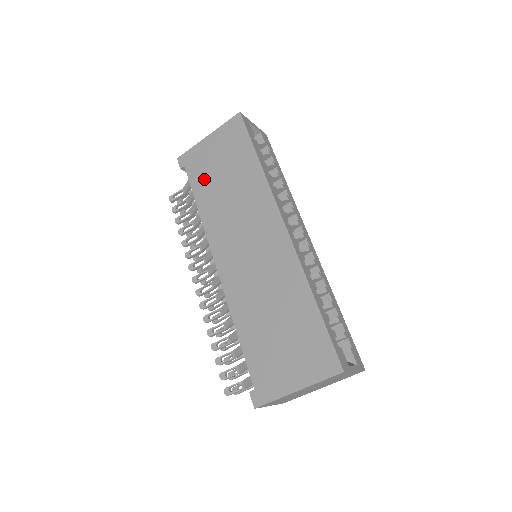
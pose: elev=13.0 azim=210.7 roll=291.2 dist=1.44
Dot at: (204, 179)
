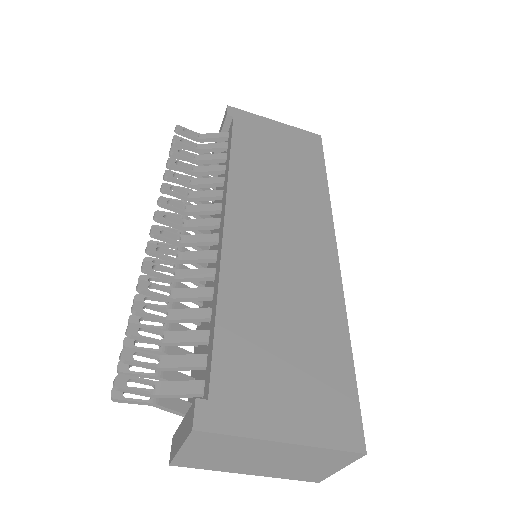
Dot at: (253, 143)
